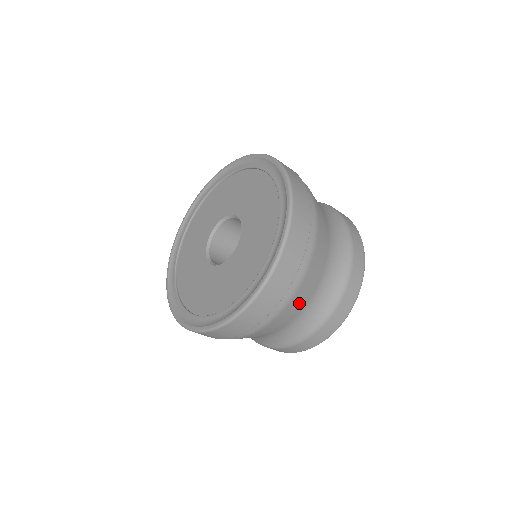
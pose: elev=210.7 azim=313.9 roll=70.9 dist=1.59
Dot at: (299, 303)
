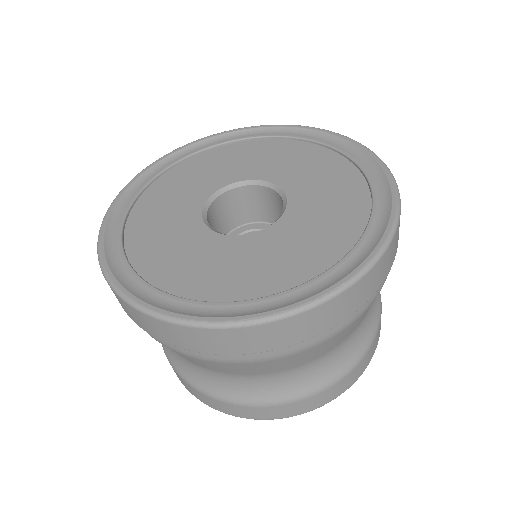
Dot at: (355, 325)
